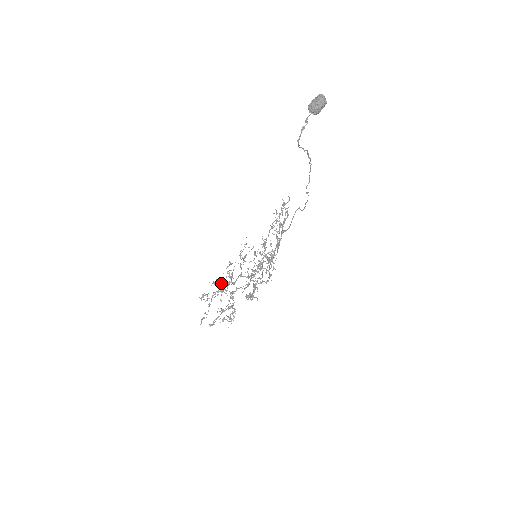
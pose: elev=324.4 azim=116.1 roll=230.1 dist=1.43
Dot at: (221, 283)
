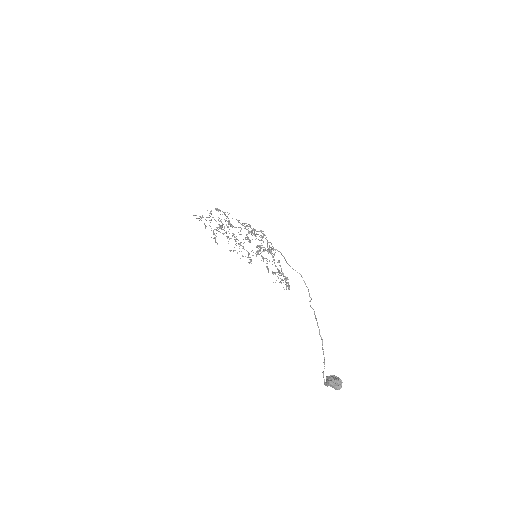
Dot at: (211, 220)
